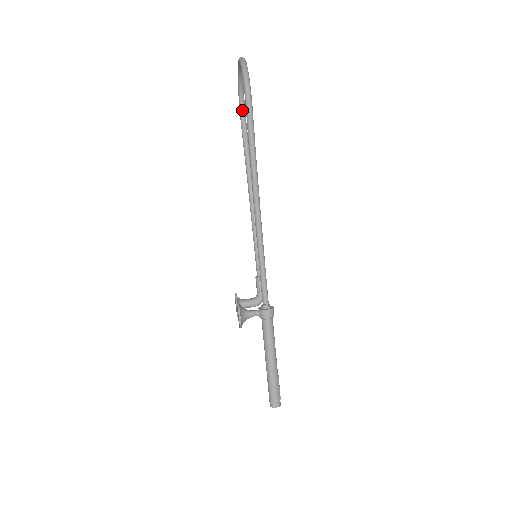
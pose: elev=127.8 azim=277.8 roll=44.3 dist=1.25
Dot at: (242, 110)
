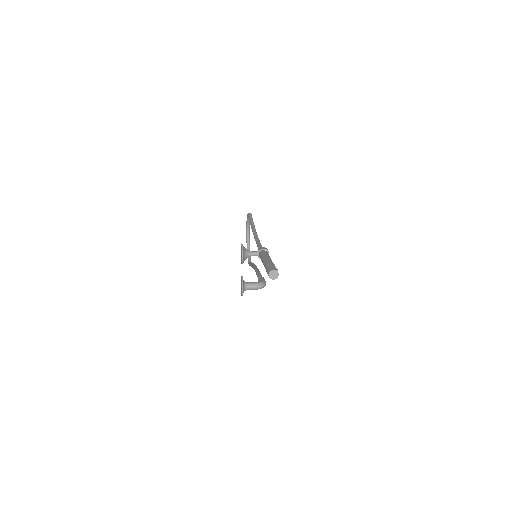
Dot at: (250, 261)
